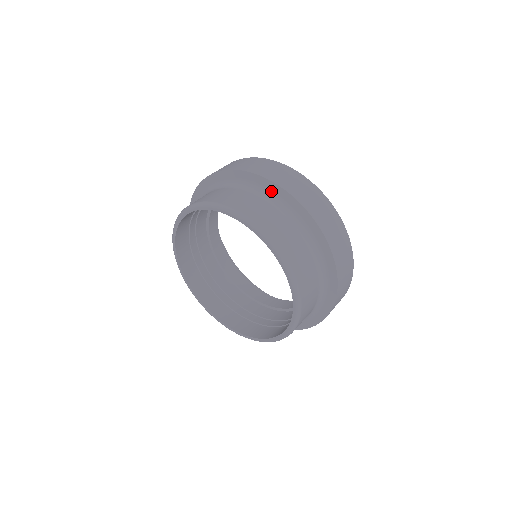
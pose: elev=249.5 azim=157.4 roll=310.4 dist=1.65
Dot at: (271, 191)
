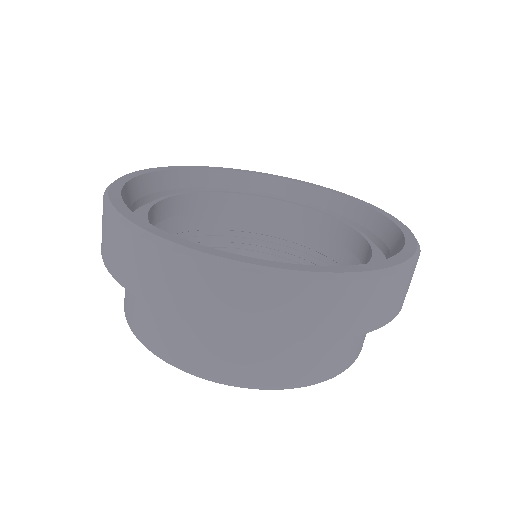
Dot at: occluded
